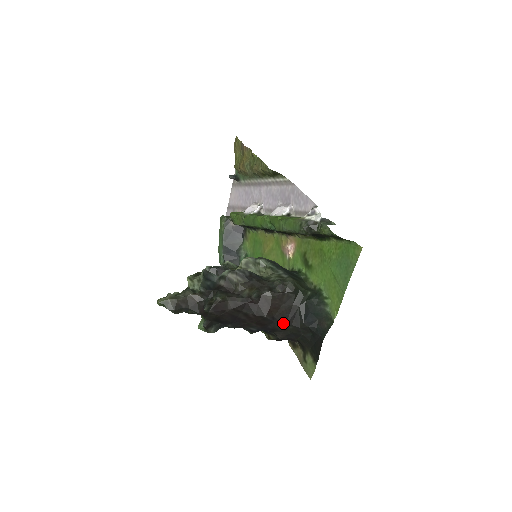
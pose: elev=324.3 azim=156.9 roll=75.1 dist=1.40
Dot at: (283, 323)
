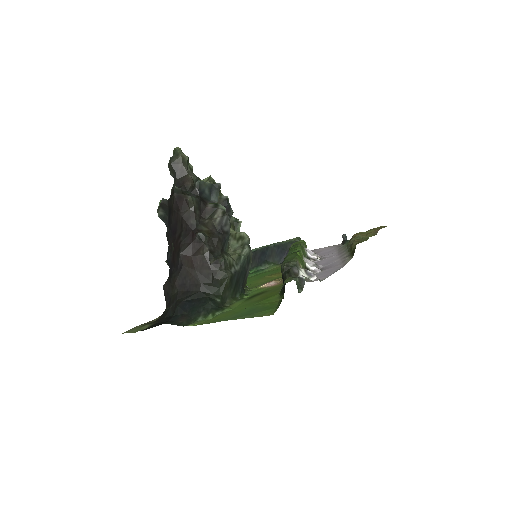
Dot at: (179, 280)
